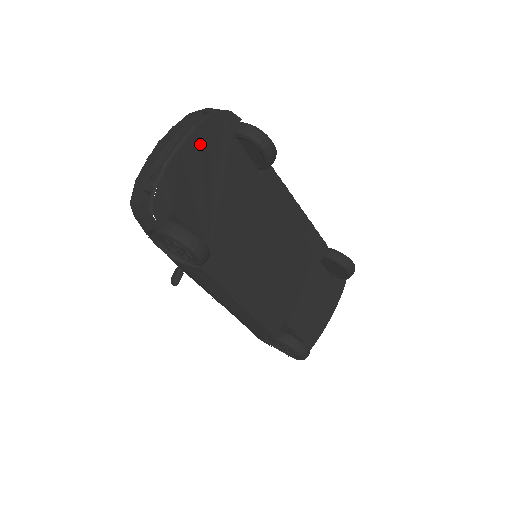
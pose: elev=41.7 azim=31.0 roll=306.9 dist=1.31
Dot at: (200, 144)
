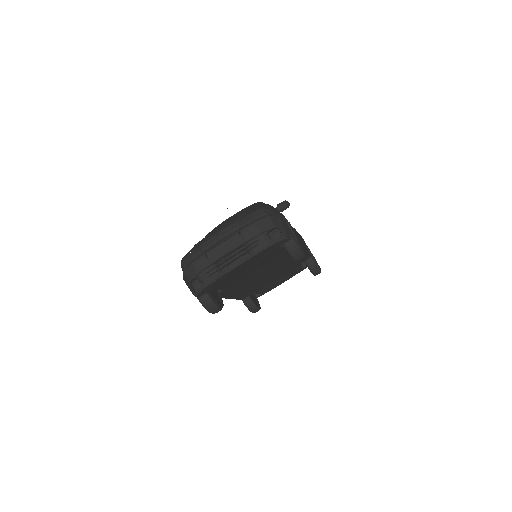
Dot at: (251, 260)
